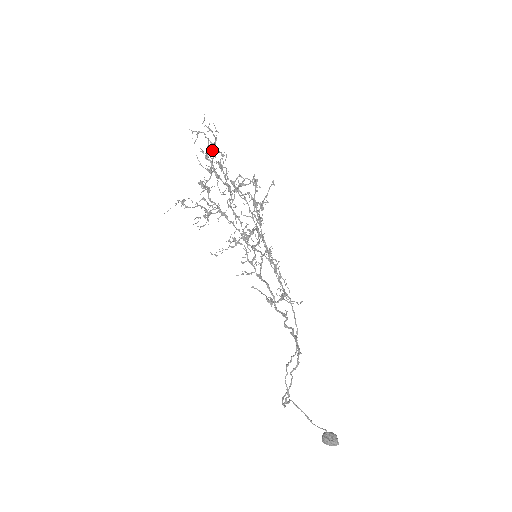
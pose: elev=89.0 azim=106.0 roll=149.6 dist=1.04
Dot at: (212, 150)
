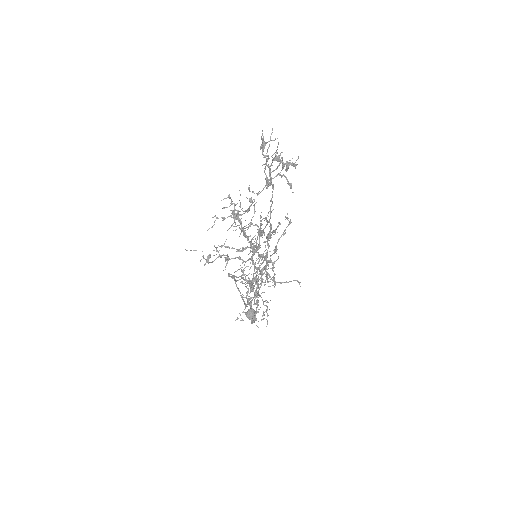
Dot at: (259, 234)
